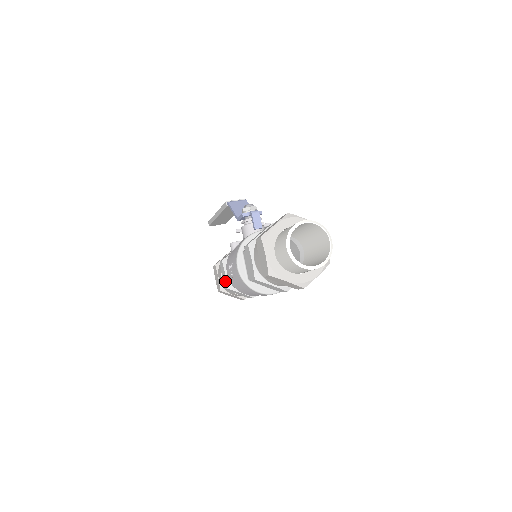
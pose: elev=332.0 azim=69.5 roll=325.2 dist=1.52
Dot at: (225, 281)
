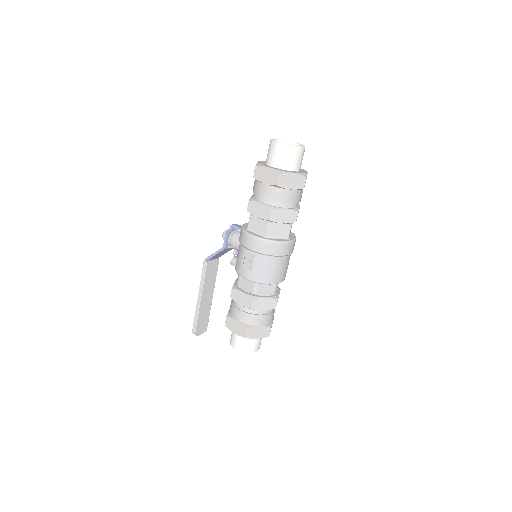
Dot at: (246, 299)
